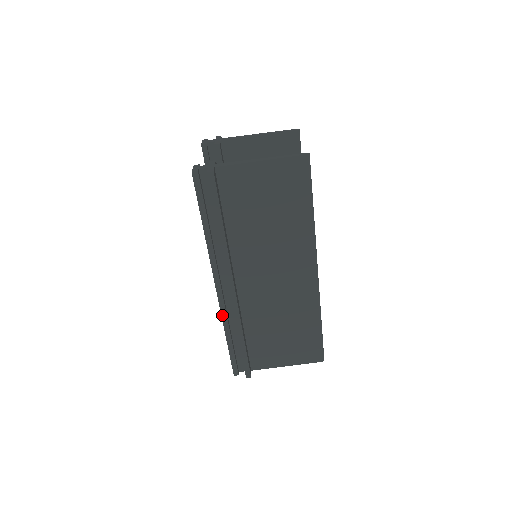
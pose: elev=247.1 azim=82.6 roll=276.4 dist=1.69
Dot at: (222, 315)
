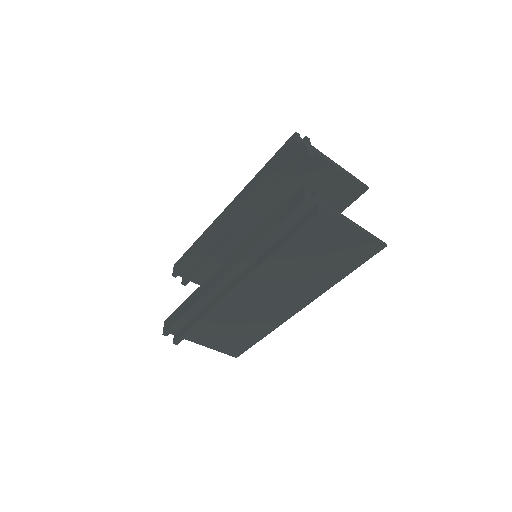
Dot at: (204, 296)
